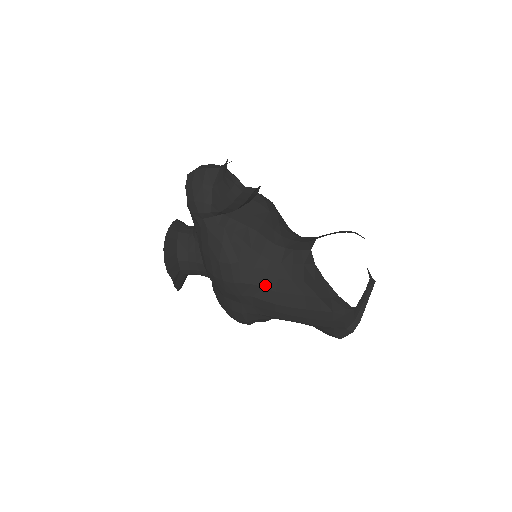
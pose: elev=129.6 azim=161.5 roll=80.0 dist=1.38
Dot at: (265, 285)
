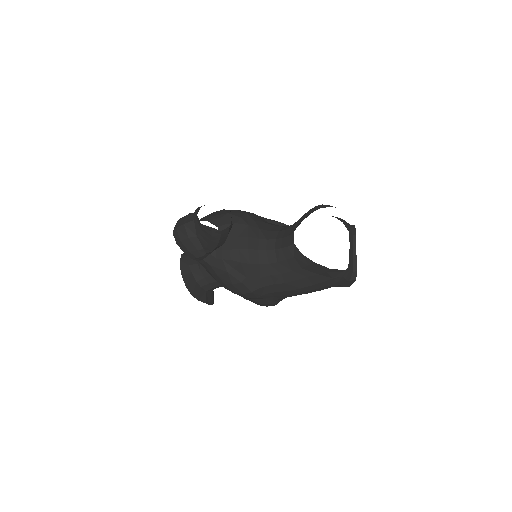
Dot at: (274, 282)
